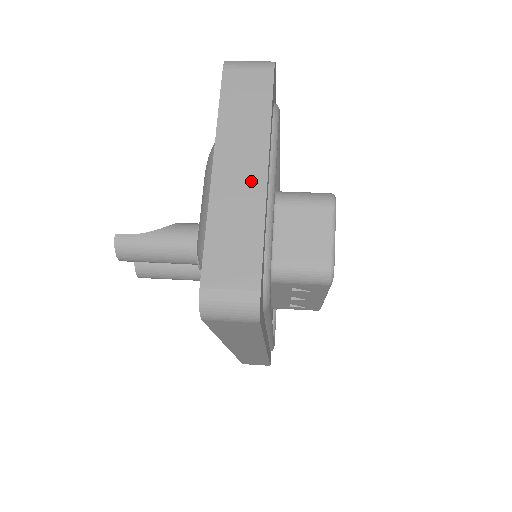
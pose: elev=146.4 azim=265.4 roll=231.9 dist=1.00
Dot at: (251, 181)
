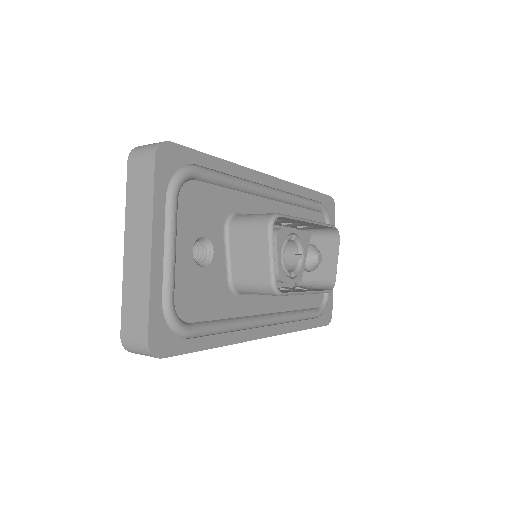
Dot at: (143, 258)
